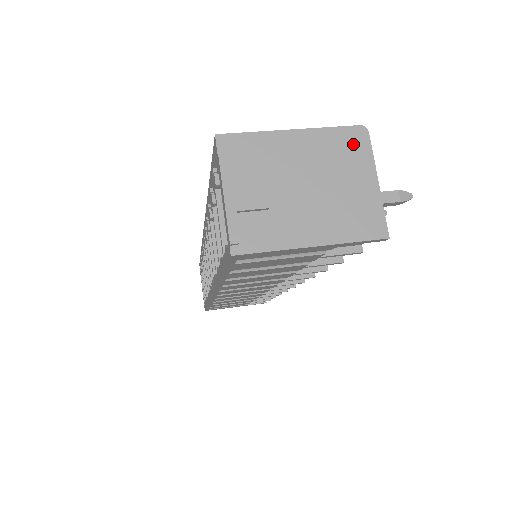
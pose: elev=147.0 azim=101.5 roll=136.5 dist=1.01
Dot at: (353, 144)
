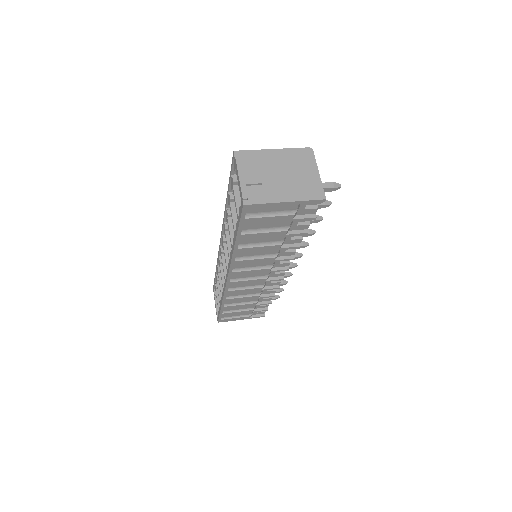
Dot at: (305, 156)
